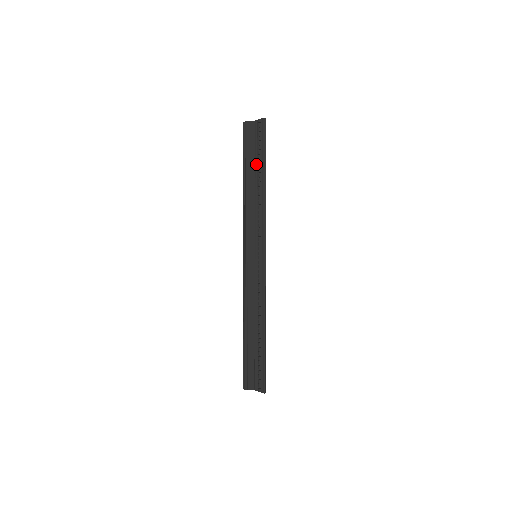
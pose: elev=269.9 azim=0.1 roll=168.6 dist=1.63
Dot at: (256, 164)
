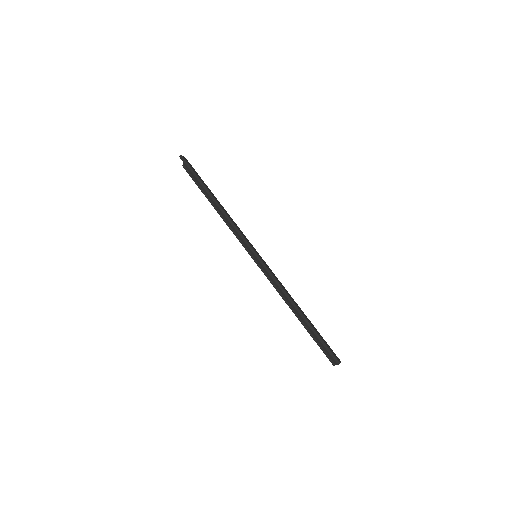
Dot at: occluded
